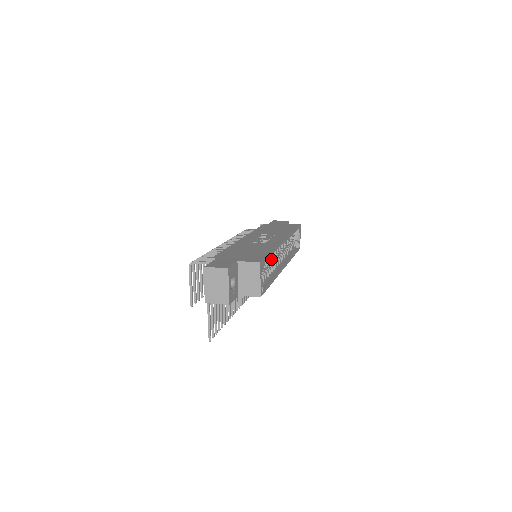
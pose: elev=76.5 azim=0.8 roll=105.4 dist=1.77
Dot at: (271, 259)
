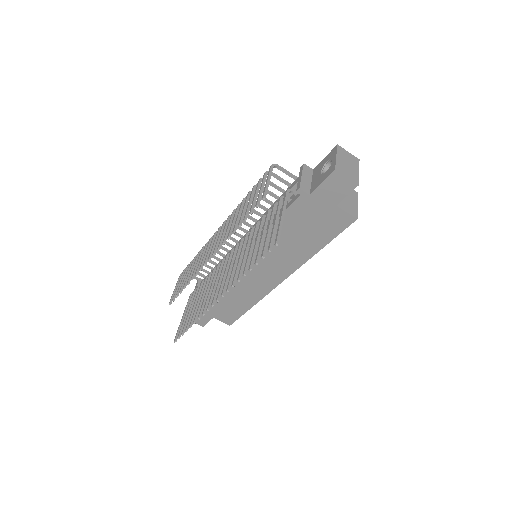
Dot at: occluded
